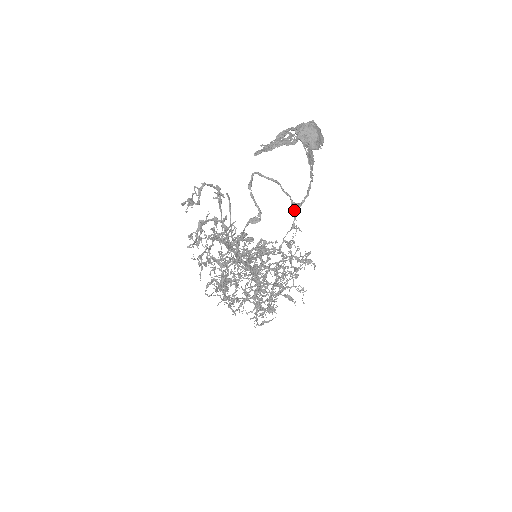
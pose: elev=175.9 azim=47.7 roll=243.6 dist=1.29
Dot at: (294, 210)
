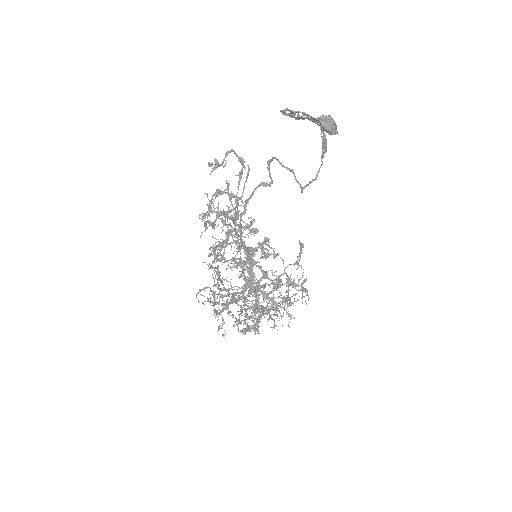
Dot at: (301, 248)
